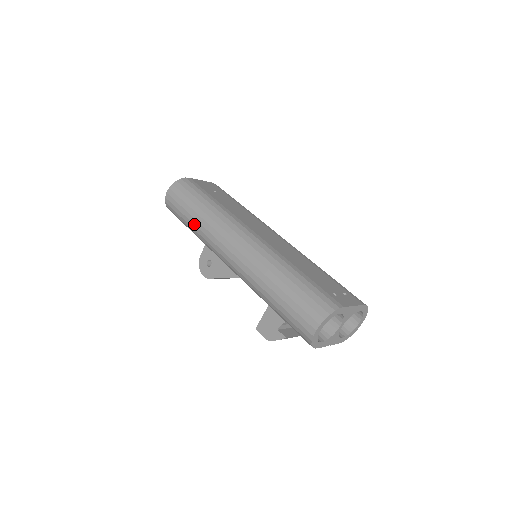
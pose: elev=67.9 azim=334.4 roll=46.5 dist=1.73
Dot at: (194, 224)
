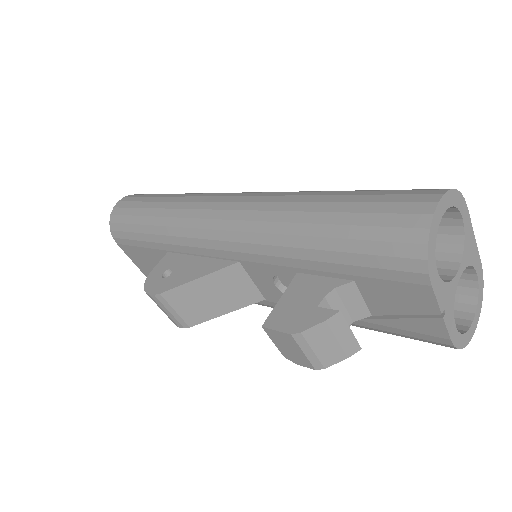
Dot at: (159, 207)
